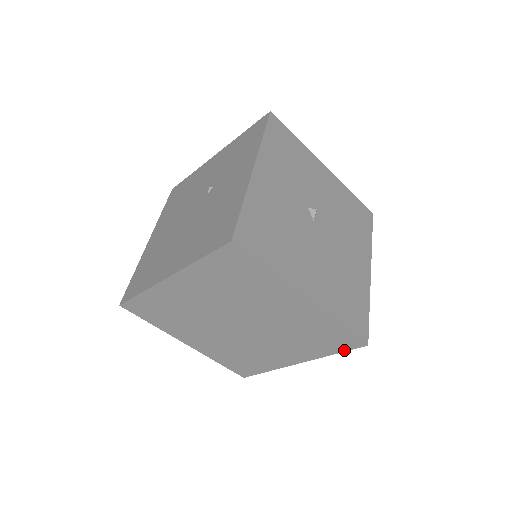
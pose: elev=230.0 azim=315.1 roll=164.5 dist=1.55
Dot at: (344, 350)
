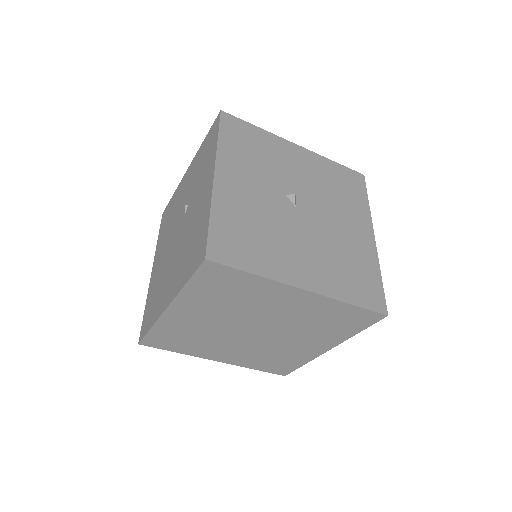
Dot at: (367, 326)
